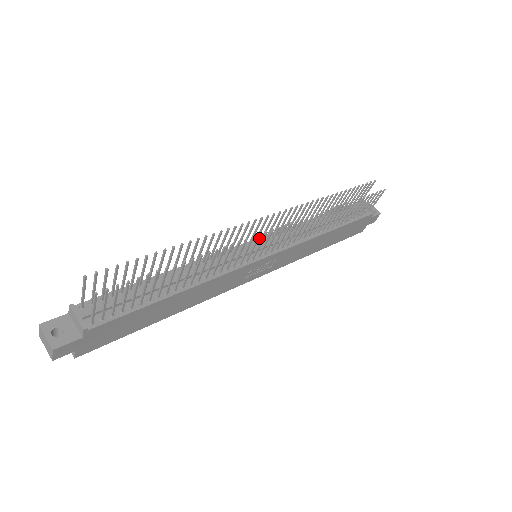
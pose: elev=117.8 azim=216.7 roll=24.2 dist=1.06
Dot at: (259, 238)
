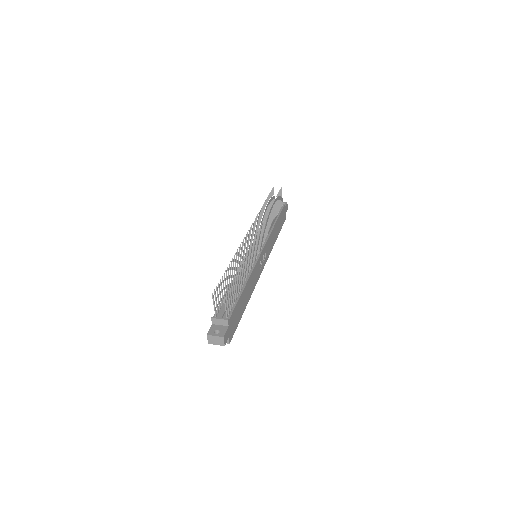
Dot at: occluded
